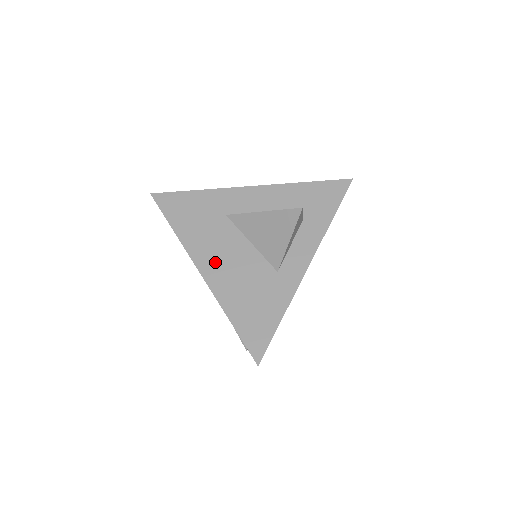
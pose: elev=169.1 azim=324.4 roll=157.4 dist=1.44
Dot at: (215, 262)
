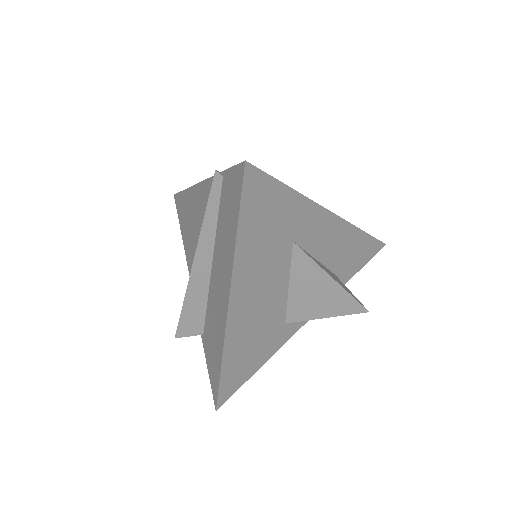
Dot at: (249, 300)
